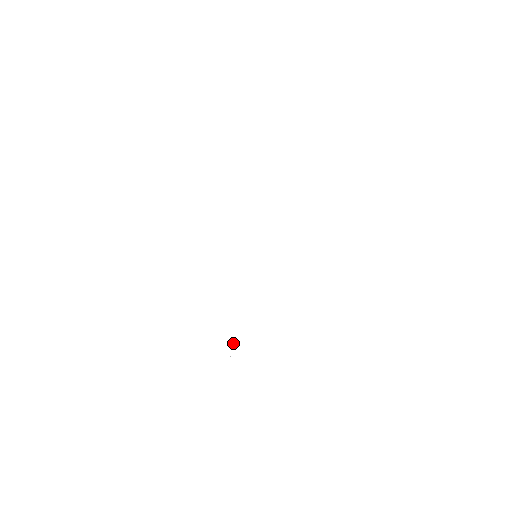
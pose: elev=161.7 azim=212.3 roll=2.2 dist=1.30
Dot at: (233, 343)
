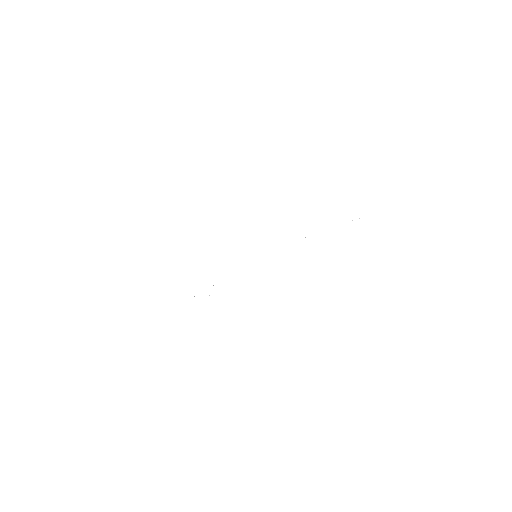
Dot at: occluded
